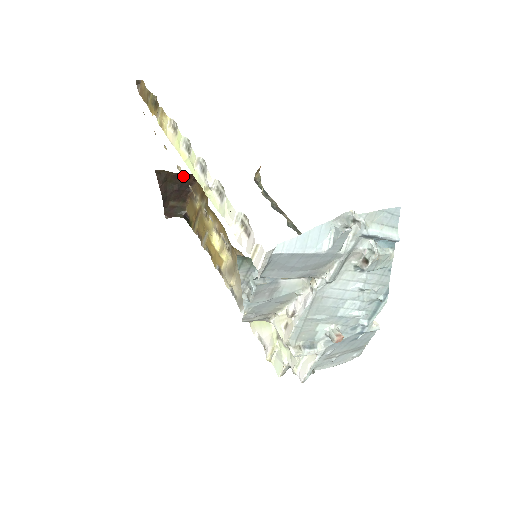
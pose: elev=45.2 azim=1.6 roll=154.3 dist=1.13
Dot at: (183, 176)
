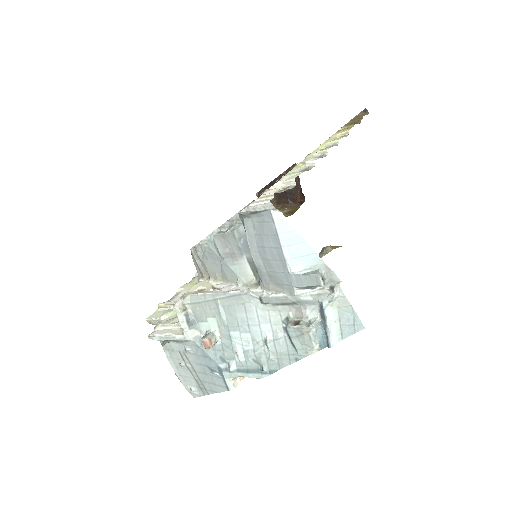
Dot at: (300, 191)
